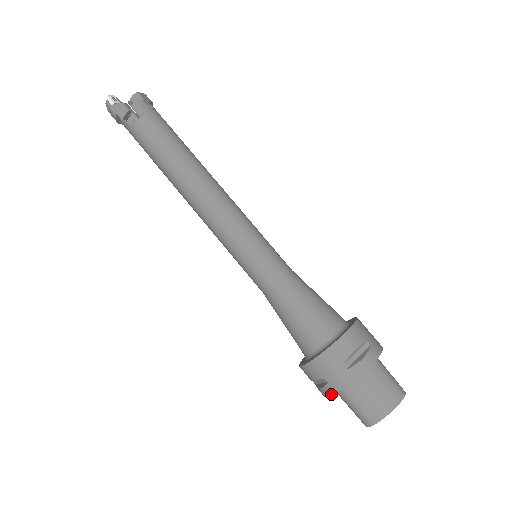
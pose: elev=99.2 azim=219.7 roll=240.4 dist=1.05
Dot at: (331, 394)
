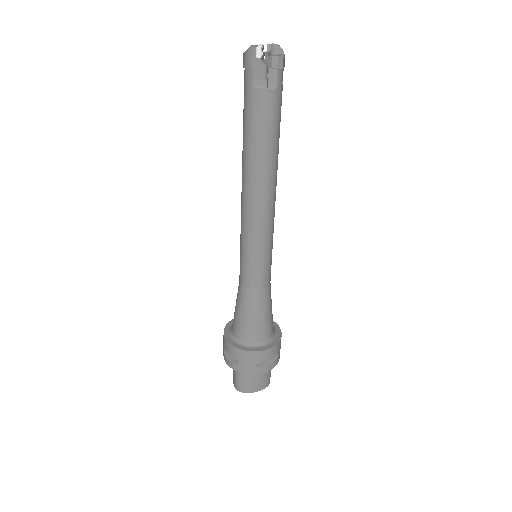
Dot at: (234, 369)
